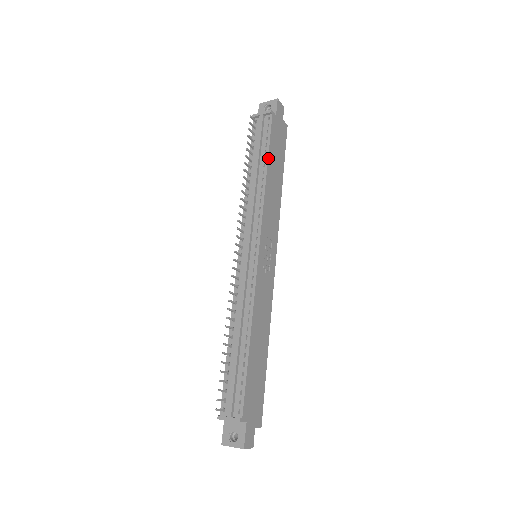
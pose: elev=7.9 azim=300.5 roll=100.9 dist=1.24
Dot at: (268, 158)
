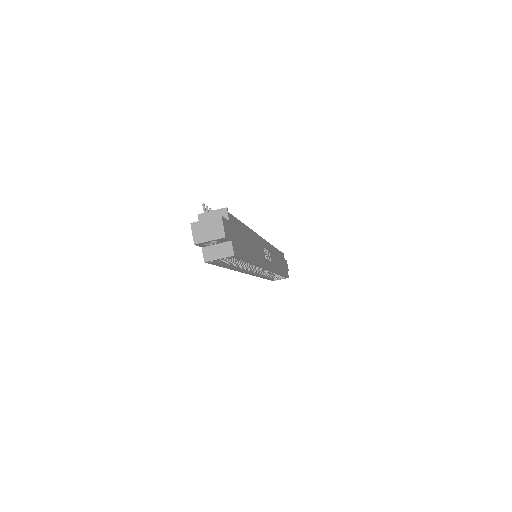
Dot at: (278, 250)
